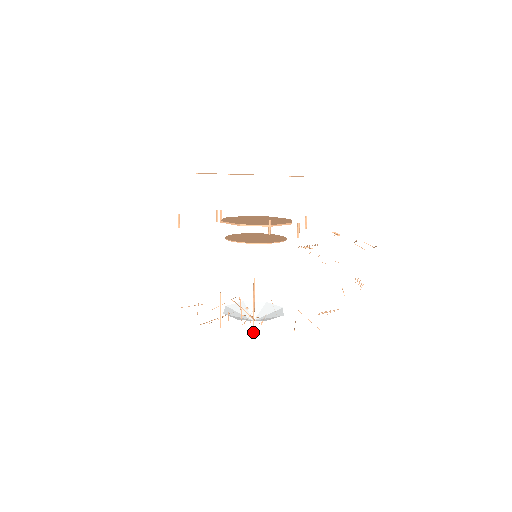
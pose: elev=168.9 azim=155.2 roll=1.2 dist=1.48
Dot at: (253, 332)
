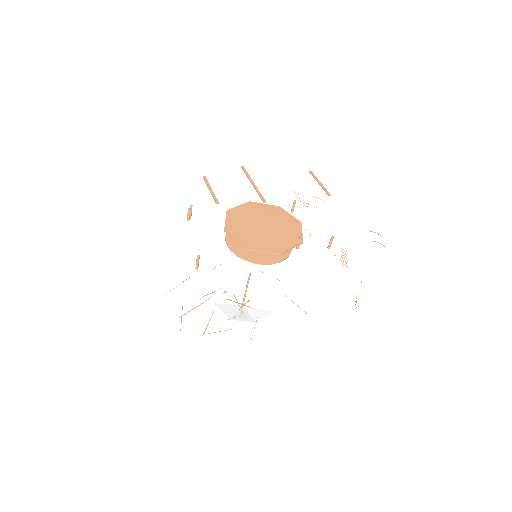
Dot at: occluded
